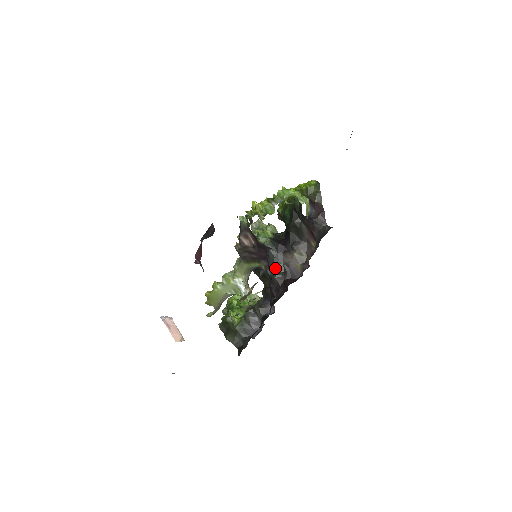
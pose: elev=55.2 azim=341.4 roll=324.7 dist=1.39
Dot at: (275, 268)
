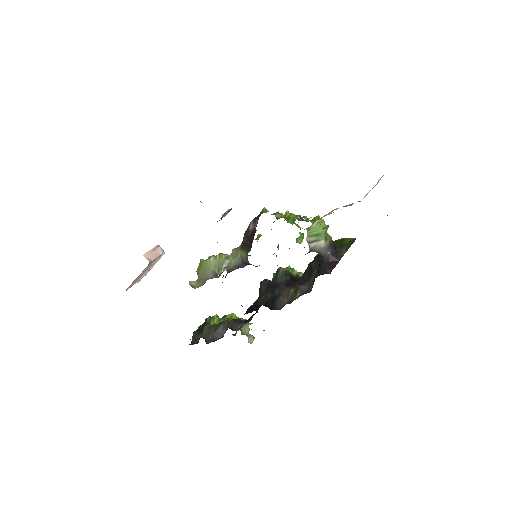
Dot at: (269, 291)
